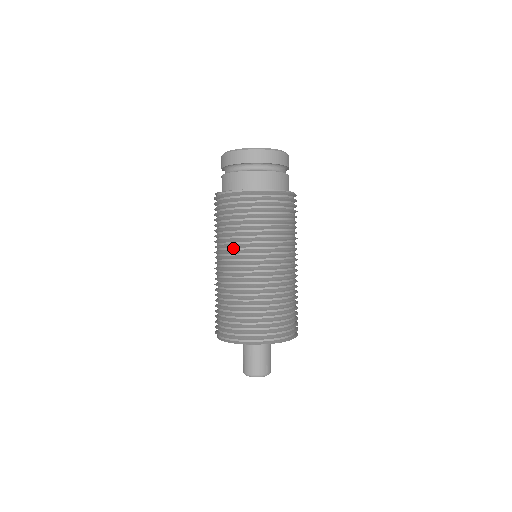
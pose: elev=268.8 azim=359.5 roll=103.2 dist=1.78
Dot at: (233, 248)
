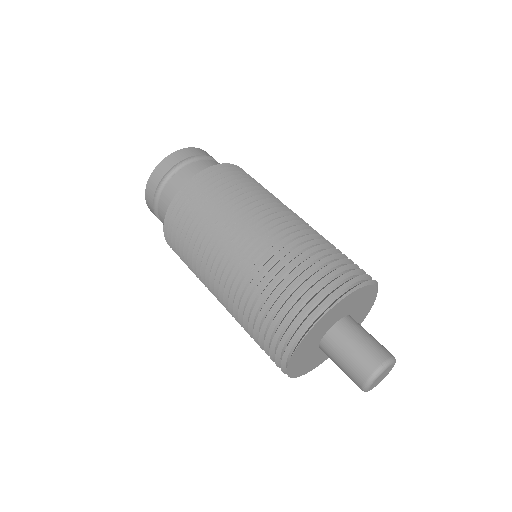
Dot at: occluded
